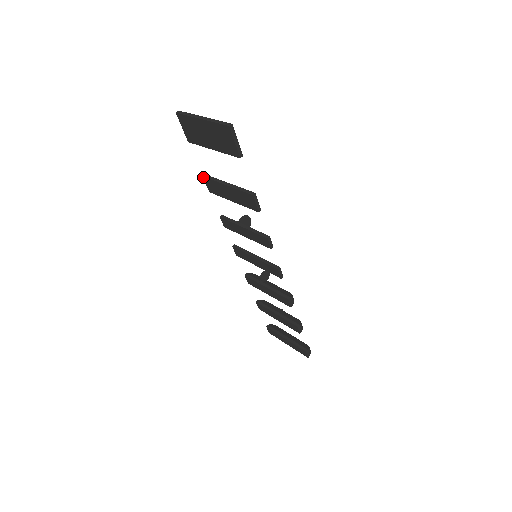
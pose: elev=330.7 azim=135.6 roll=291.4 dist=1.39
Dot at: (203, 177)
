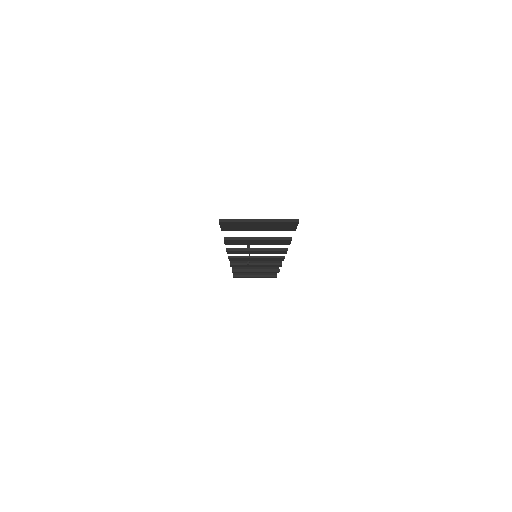
Dot at: (224, 241)
